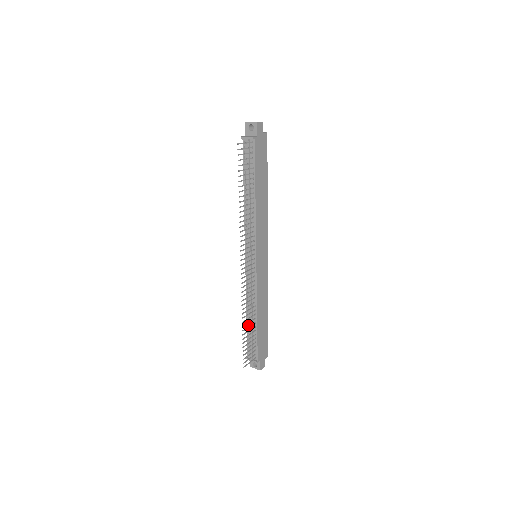
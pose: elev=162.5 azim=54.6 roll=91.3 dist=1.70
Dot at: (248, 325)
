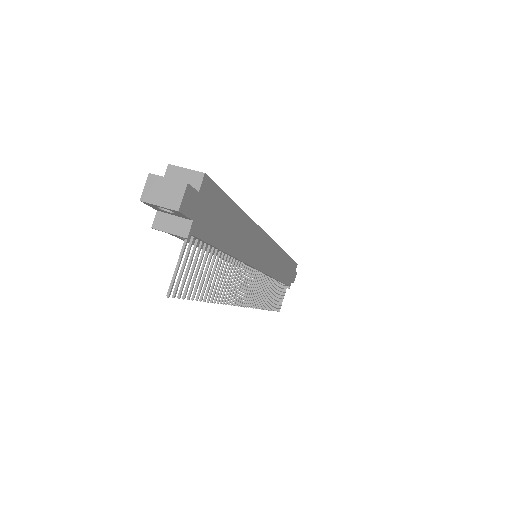
Dot at: occluded
